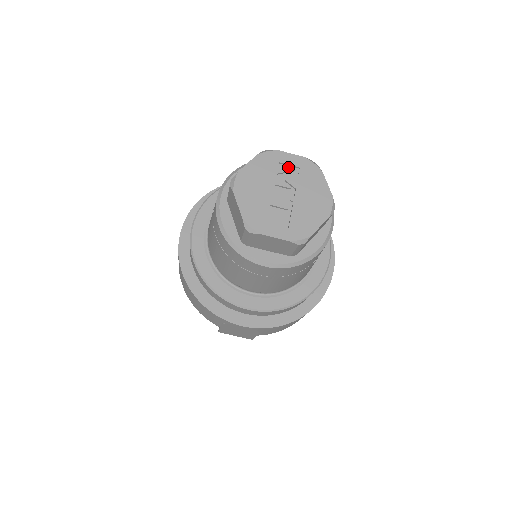
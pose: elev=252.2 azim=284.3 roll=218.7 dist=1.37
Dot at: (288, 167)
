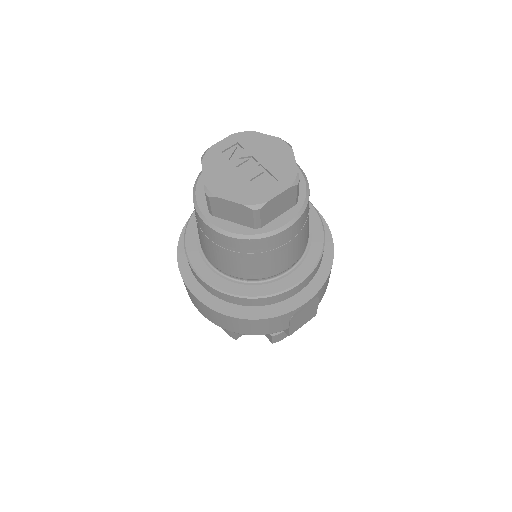
Dot at: (230, 150)
